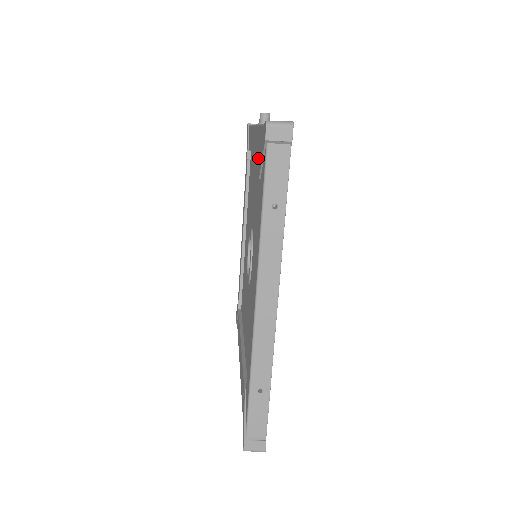
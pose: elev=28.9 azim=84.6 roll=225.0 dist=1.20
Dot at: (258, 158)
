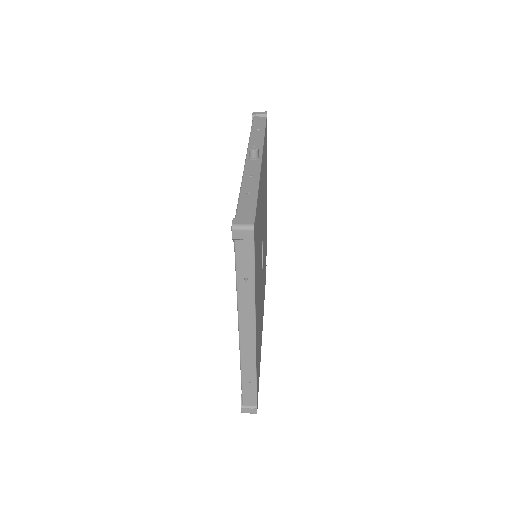
Dot at: occluded
